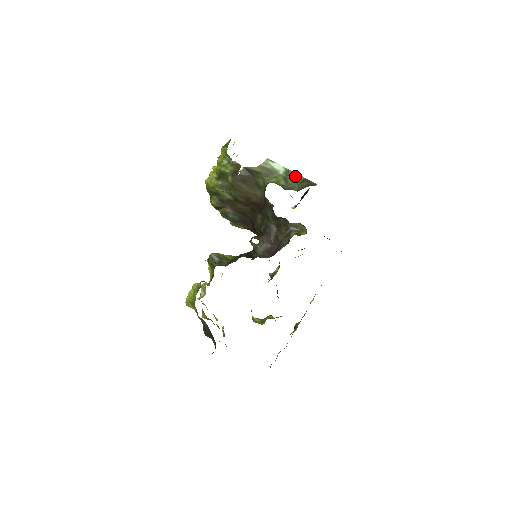
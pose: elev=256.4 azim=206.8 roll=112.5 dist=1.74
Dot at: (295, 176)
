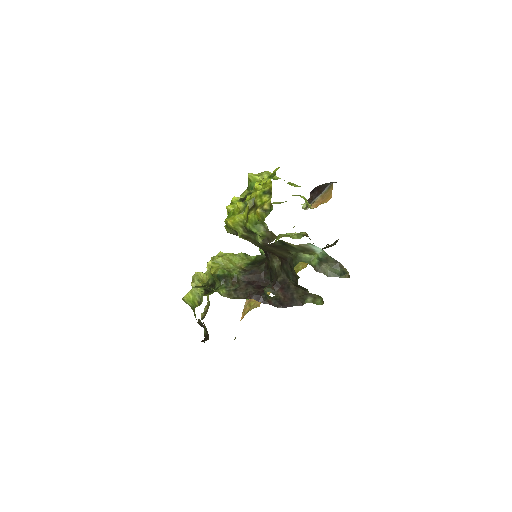
Dot at: (331, 260)
